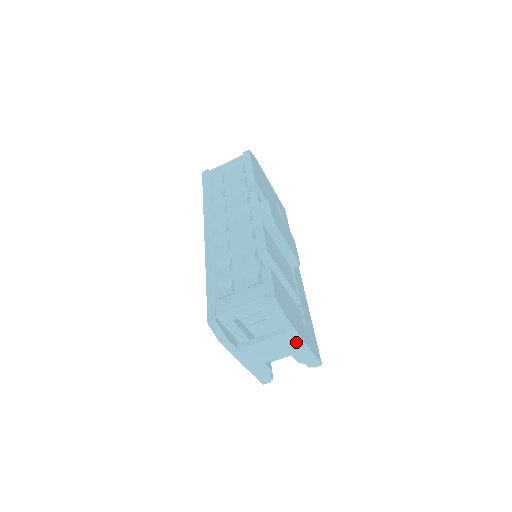
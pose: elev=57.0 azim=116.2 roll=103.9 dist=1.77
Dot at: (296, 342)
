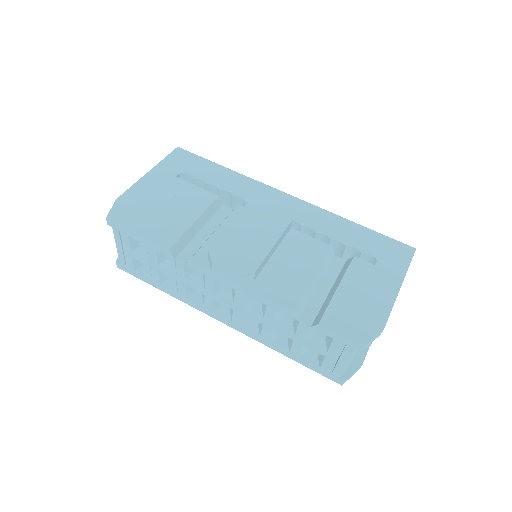
Dot at: occluded
